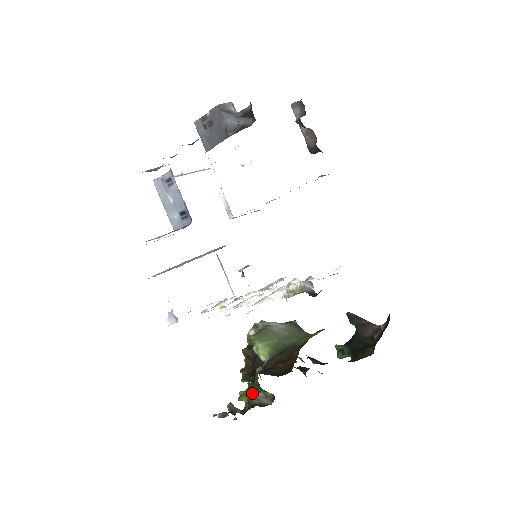
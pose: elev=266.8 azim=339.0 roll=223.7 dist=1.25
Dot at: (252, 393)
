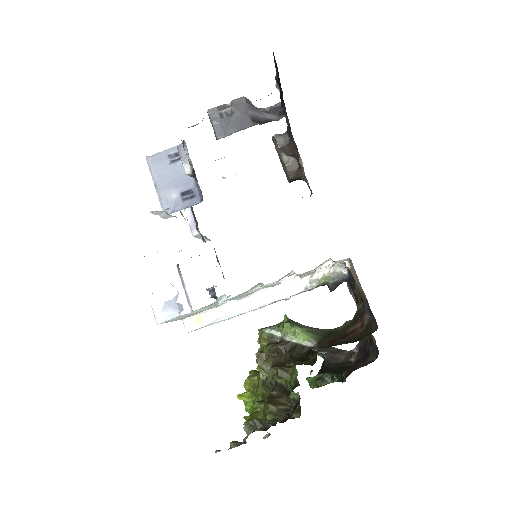
Dot at: (274, 406)
